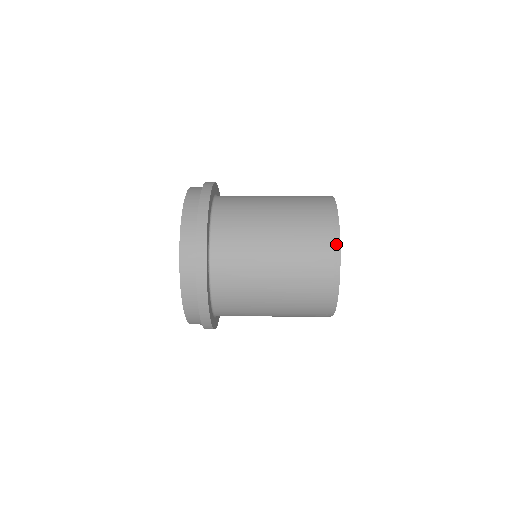
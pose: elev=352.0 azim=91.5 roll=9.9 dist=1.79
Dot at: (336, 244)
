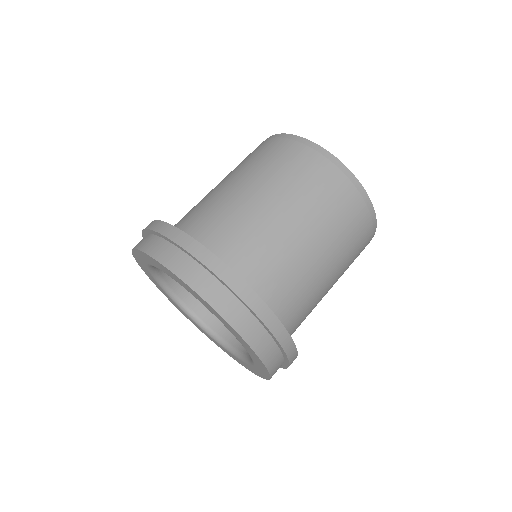
Dot at: occluded
